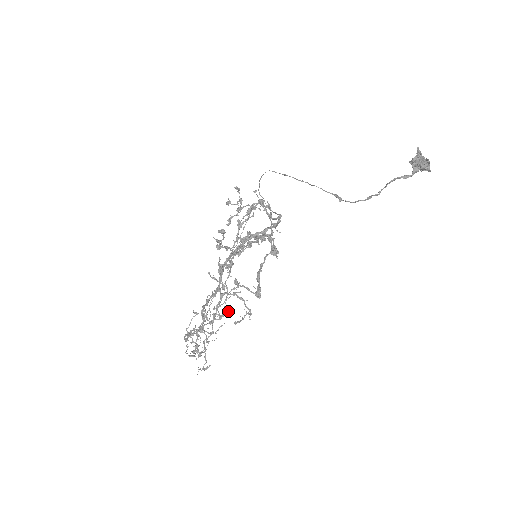
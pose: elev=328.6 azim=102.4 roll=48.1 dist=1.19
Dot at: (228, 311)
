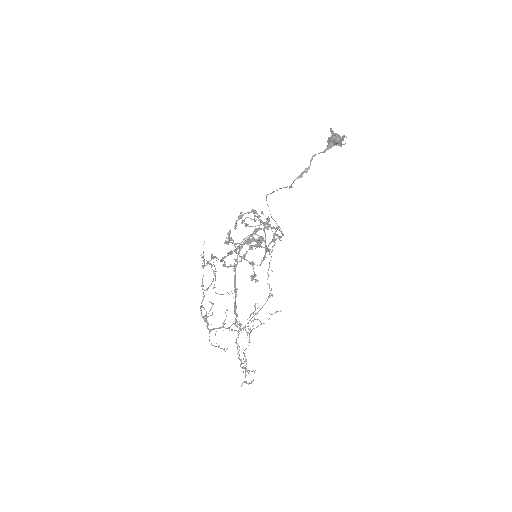
Dot at: (256, 319)
